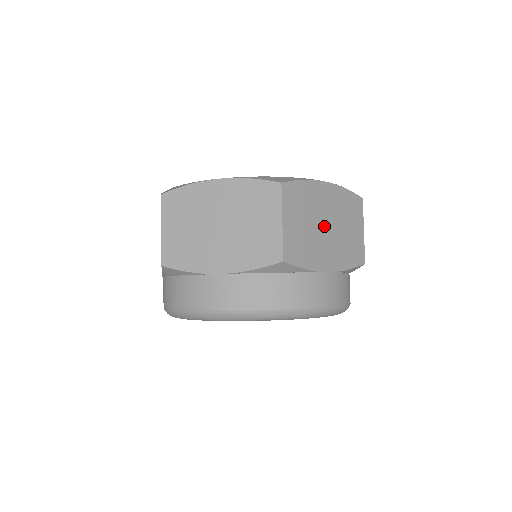
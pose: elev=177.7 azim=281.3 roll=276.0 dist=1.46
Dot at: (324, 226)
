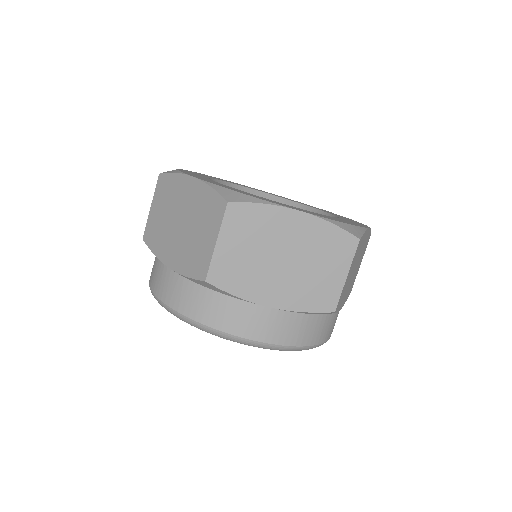
Dot at: (280, 258)
